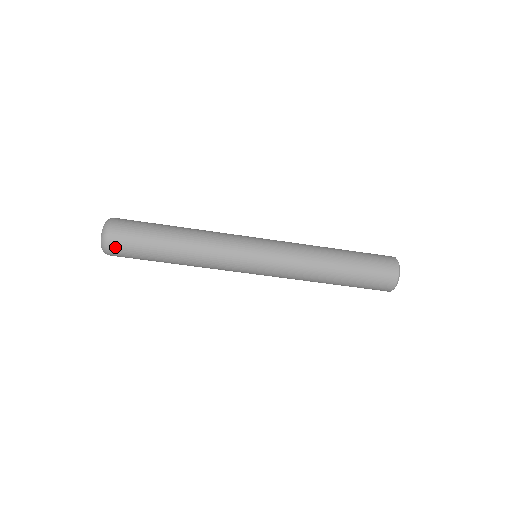
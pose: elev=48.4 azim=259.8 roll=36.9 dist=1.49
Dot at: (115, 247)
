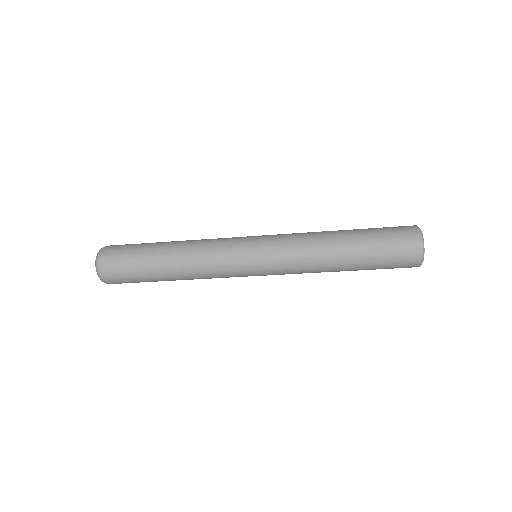
Dot at: (108, 265)
